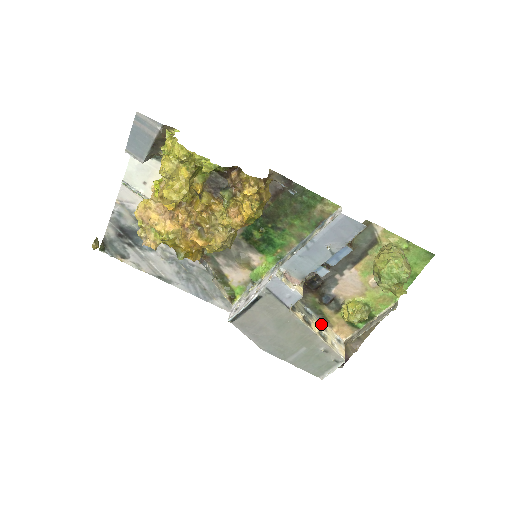
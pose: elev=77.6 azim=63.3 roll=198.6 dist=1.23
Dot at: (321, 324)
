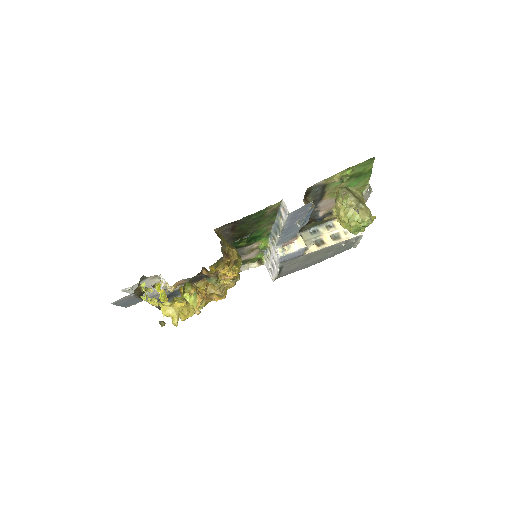
Dot at: (328, 226)
